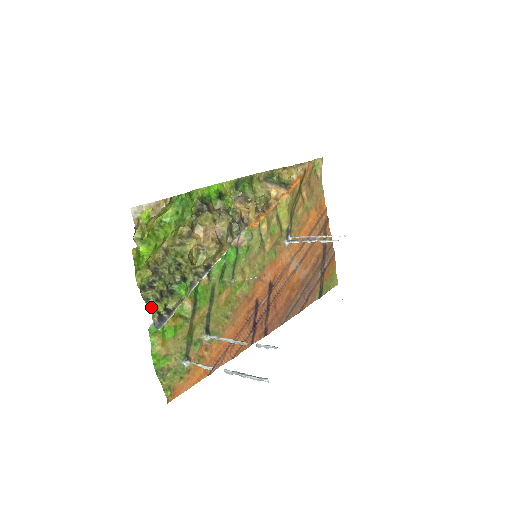
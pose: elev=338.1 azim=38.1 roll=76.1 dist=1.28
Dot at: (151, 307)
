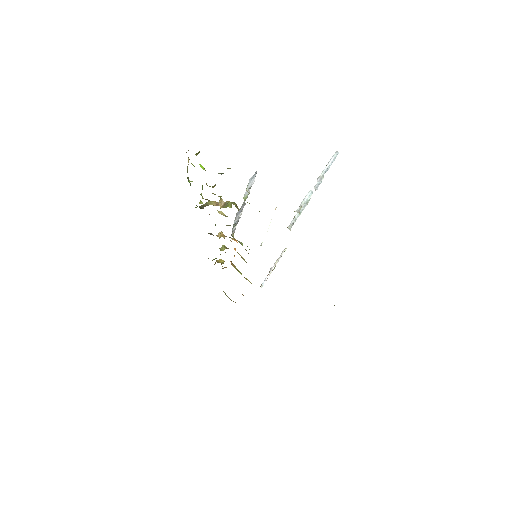
Dot at: occluded
